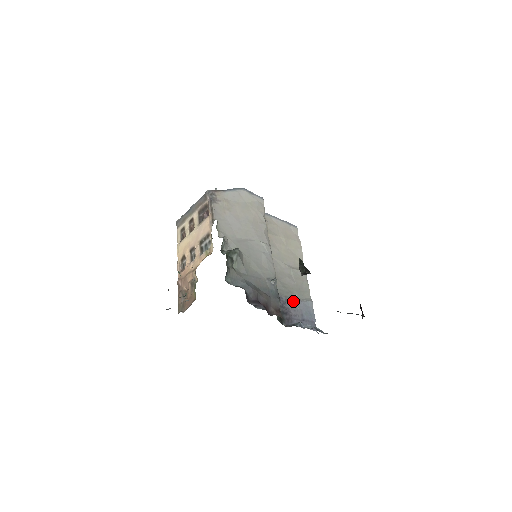
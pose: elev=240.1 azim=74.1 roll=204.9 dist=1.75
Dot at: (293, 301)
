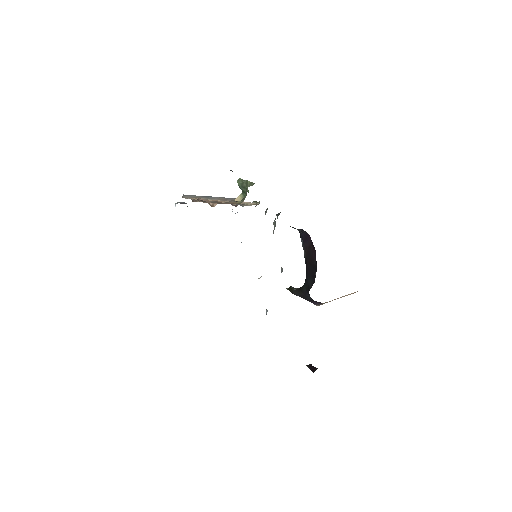
Dot at: (266, 310)
